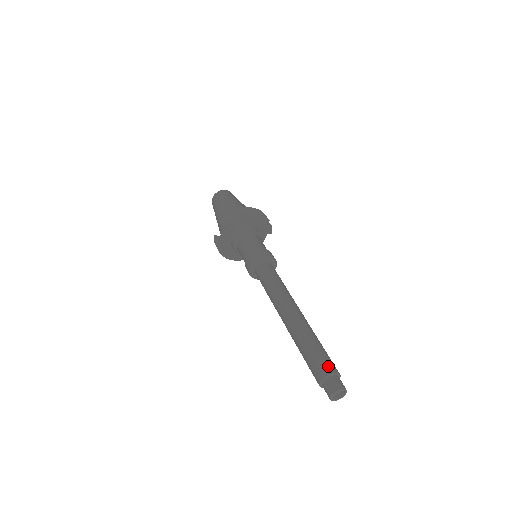
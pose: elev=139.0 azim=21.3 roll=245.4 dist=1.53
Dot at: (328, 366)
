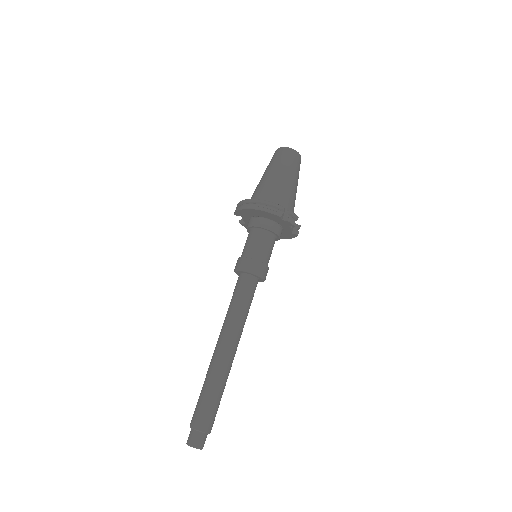
Dot at: (196, 420)
